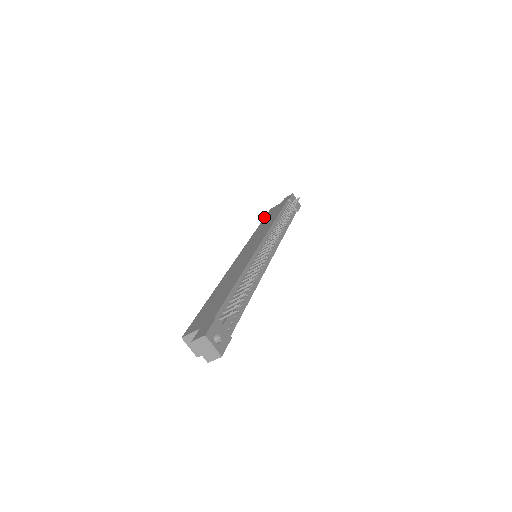
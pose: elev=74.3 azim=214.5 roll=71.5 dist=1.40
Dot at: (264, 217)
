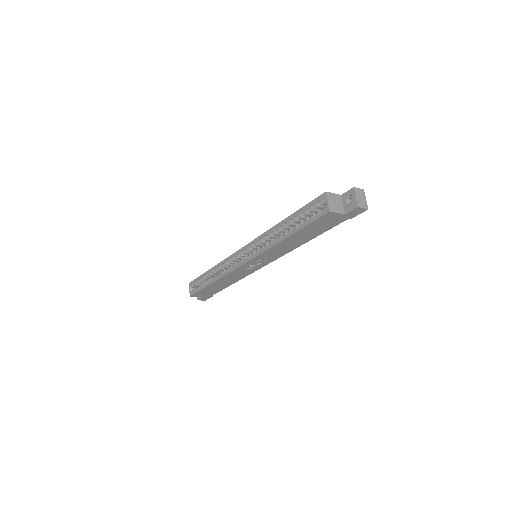
Dot at: (199, 276)
